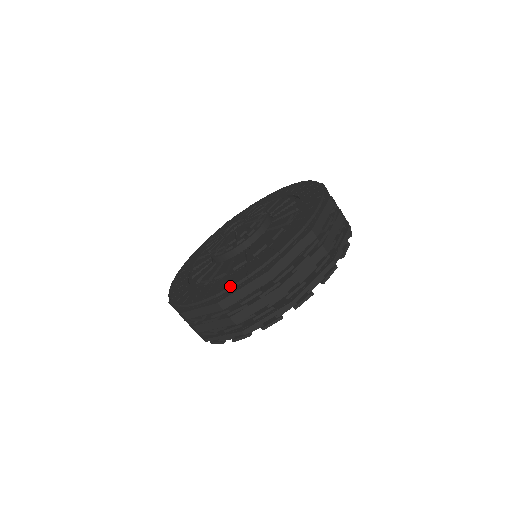
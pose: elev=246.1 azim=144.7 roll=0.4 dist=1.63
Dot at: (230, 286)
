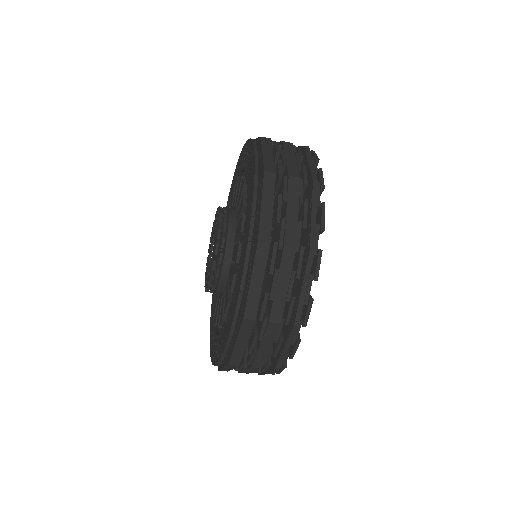
Dot at: (225, 347)
